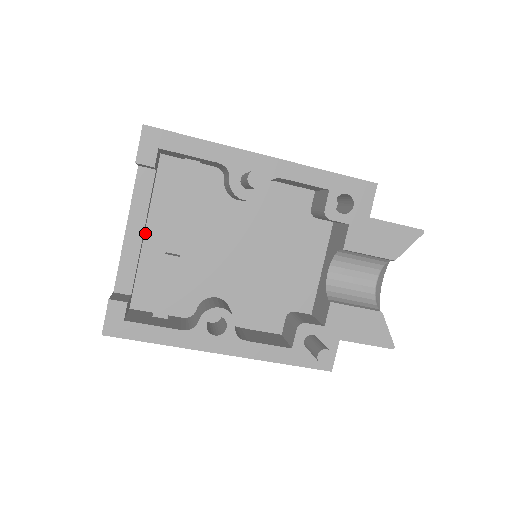
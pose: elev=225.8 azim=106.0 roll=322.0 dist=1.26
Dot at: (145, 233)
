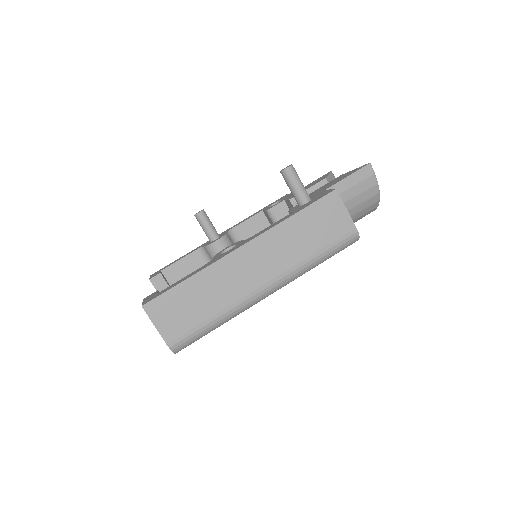
Dot at: occluded
